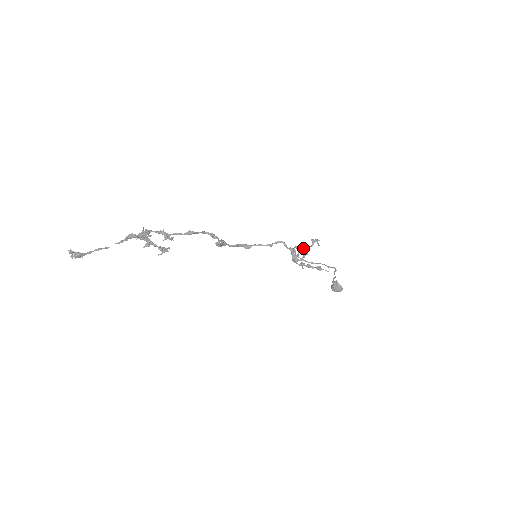
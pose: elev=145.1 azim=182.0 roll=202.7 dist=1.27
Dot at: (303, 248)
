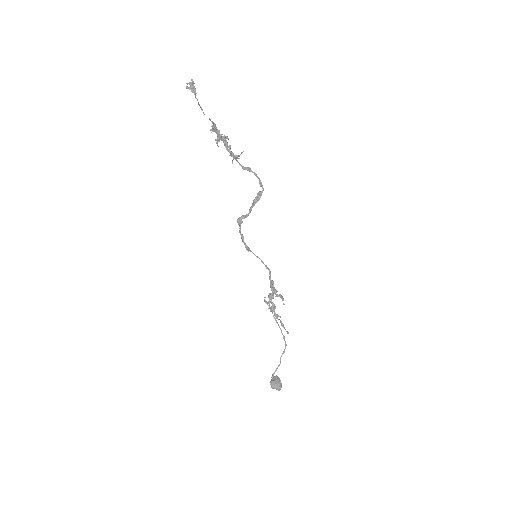
Dot at: occluded
